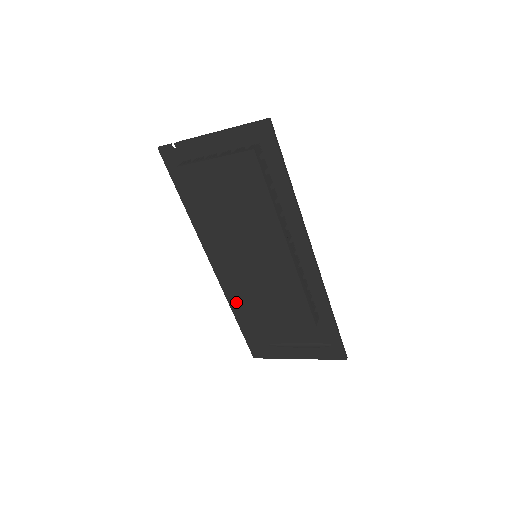
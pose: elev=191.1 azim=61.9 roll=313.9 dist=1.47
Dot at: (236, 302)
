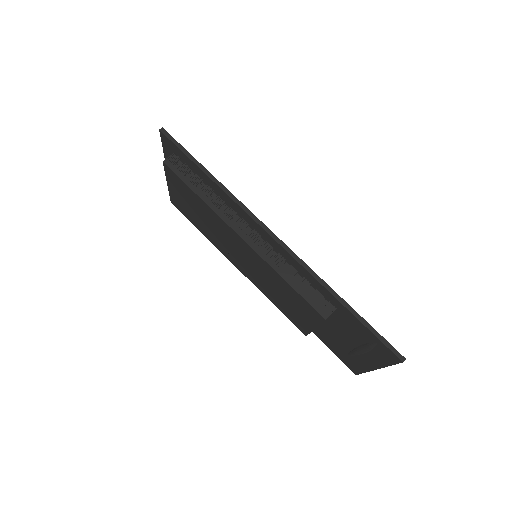
Dot at: occluded
